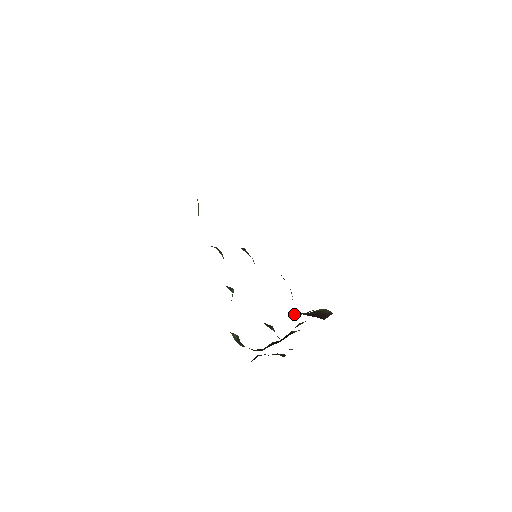
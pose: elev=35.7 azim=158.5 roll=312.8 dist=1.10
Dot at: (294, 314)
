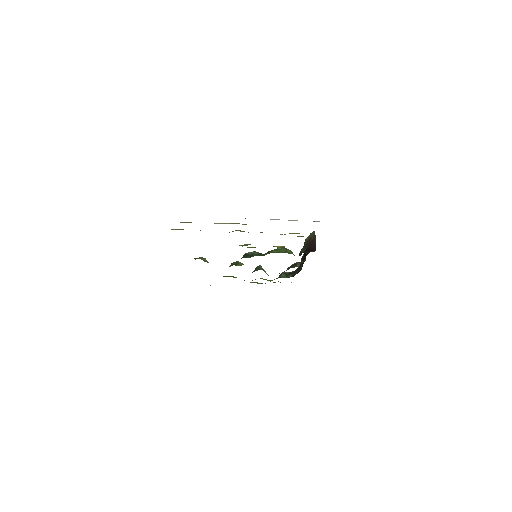
Dot at: (300, 254)
